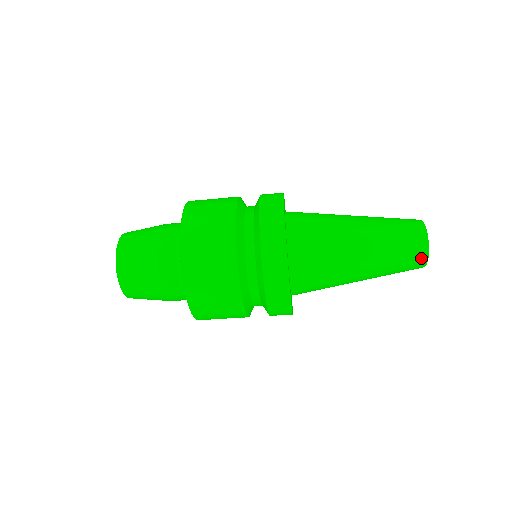
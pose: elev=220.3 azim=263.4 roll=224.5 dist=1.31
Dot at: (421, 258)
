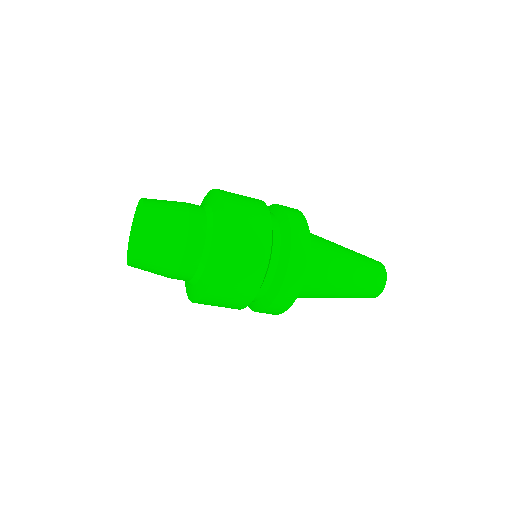
Dot at: (383, 277)
